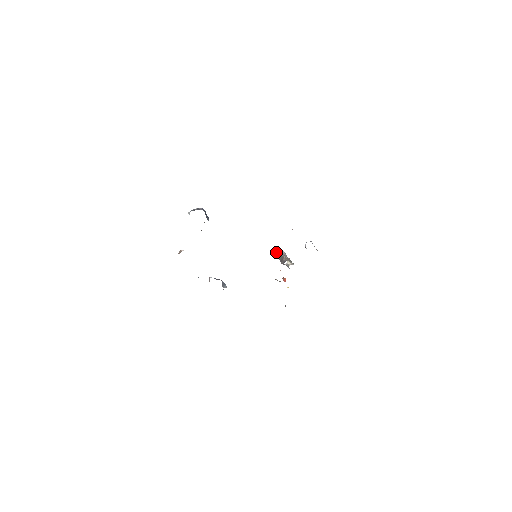
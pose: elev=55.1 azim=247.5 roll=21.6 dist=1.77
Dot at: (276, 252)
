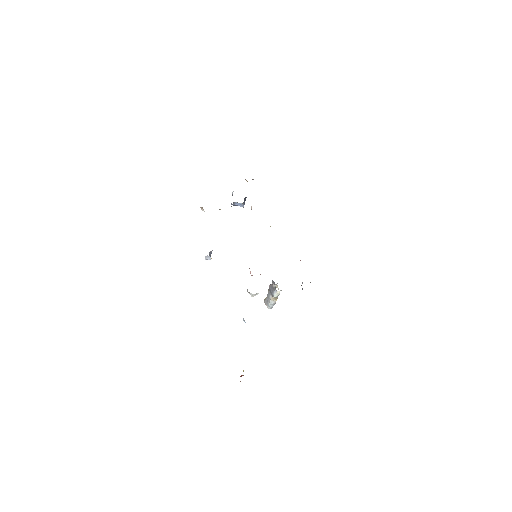
Dot at: occluded
